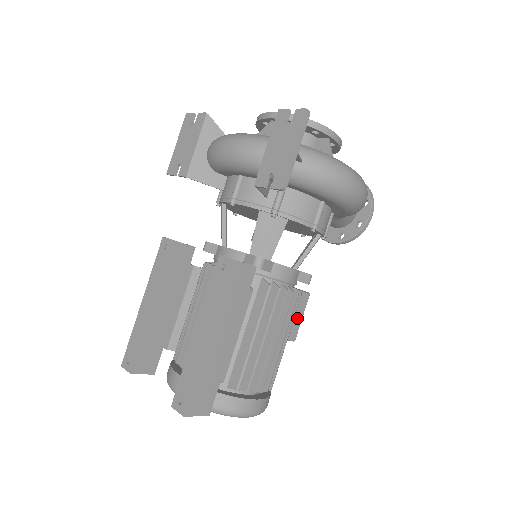
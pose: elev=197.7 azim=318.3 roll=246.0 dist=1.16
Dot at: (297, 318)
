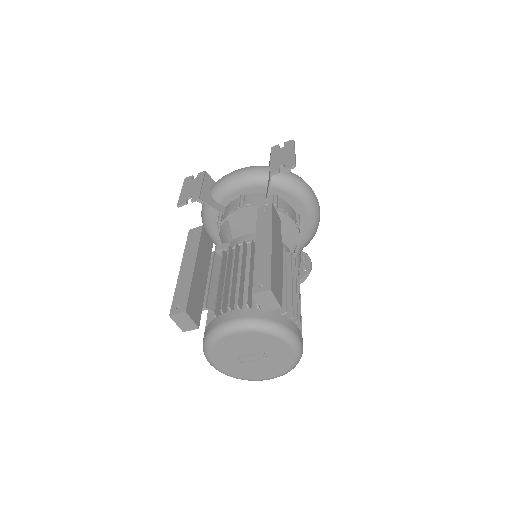
Dot at: occluded
